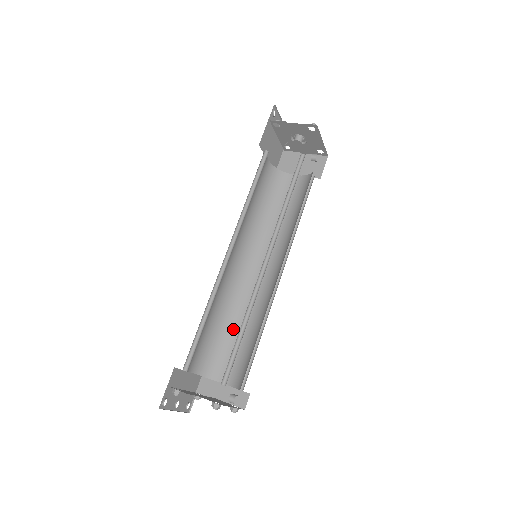
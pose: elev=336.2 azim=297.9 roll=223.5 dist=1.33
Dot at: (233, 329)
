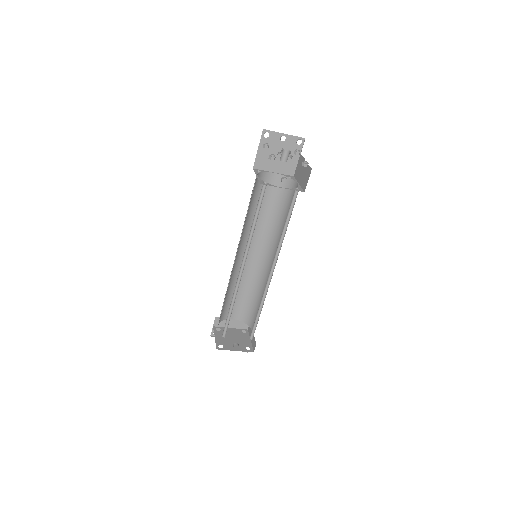
Dot at: (258, 299)
